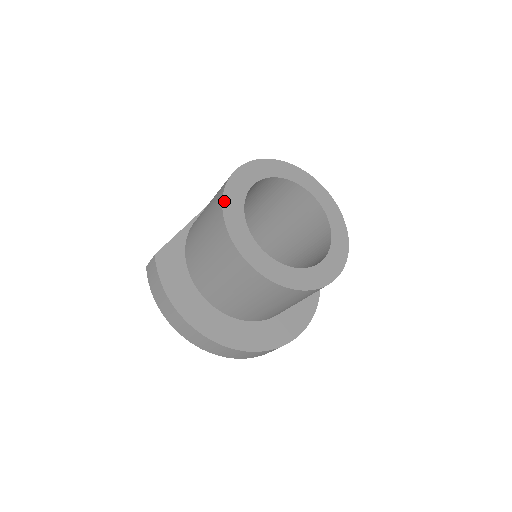
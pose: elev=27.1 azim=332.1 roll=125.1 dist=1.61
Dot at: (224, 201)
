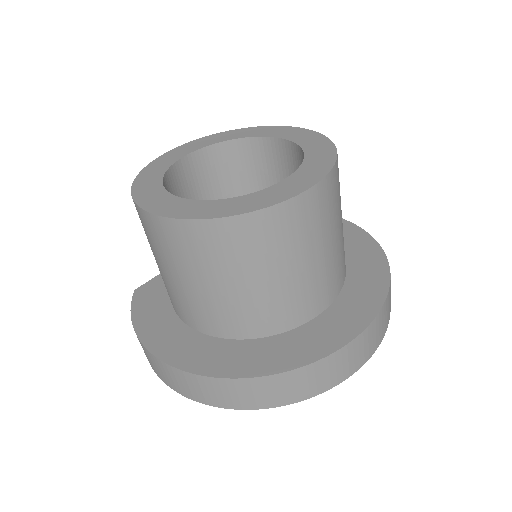
Dot at: (142, 172)
